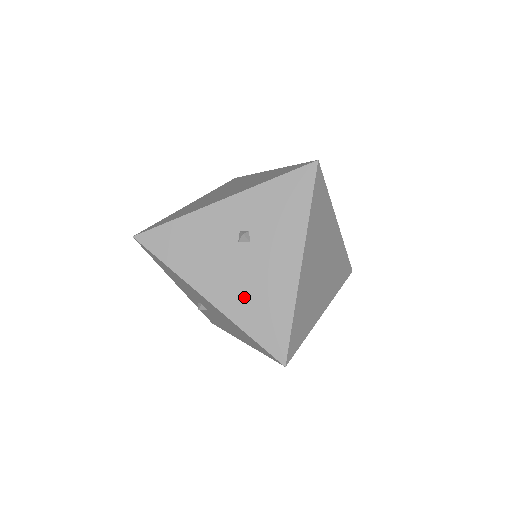
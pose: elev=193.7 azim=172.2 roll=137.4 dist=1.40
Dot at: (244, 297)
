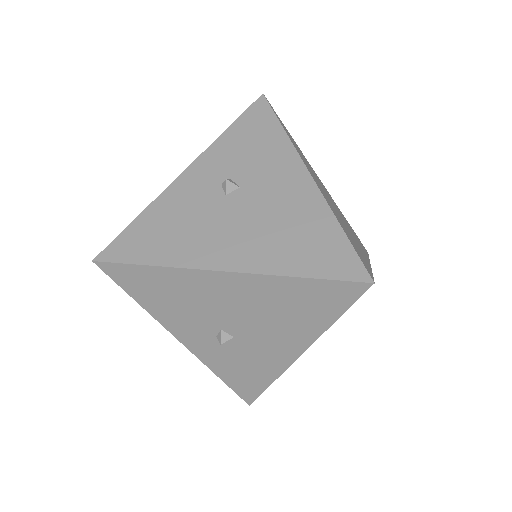
Dot at: (268, 241)
